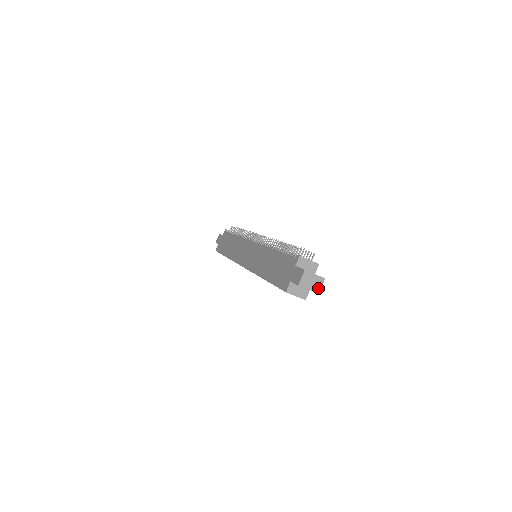
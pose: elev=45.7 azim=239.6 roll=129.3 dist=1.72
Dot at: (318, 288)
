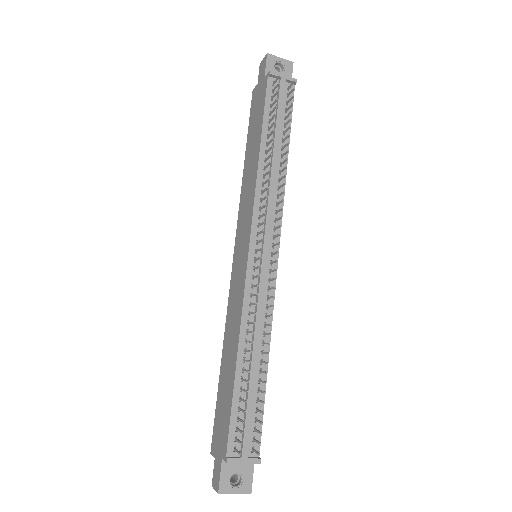
Dot at: occluded
